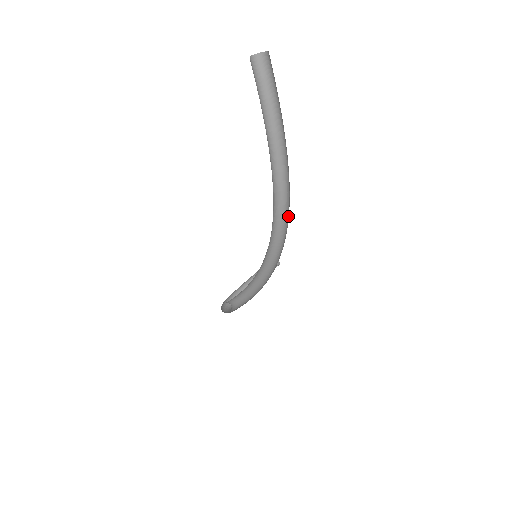
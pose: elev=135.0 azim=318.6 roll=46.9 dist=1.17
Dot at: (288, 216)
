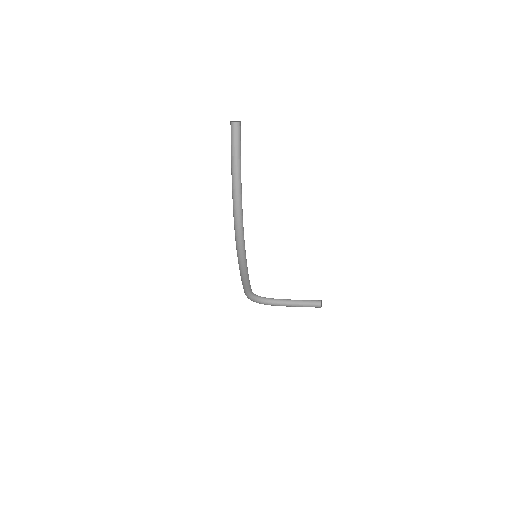
Dot at: occluded
